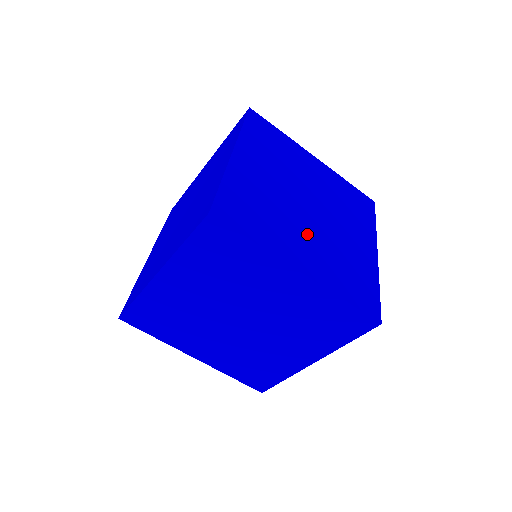
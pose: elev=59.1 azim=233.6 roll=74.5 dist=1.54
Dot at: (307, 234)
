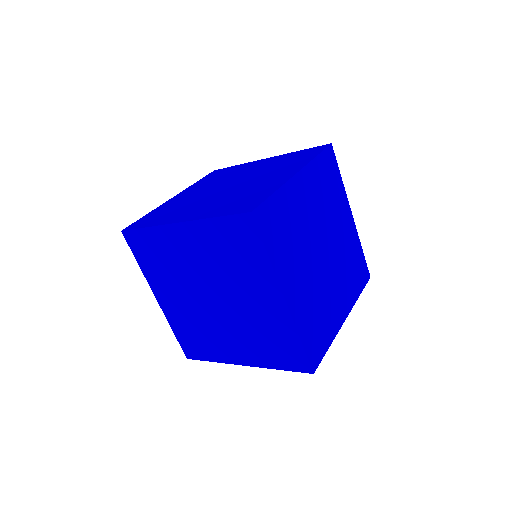
Dot at: (307, 272)
